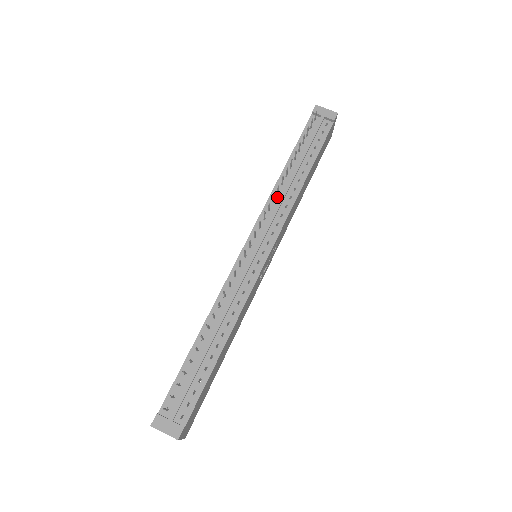
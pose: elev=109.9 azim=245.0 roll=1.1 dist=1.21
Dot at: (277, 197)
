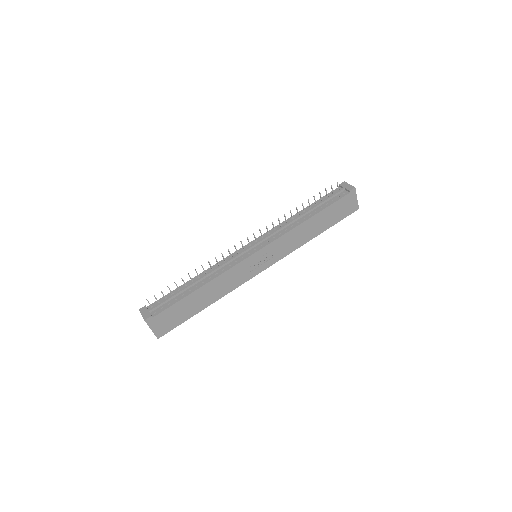
Dot at: (284, 224)
